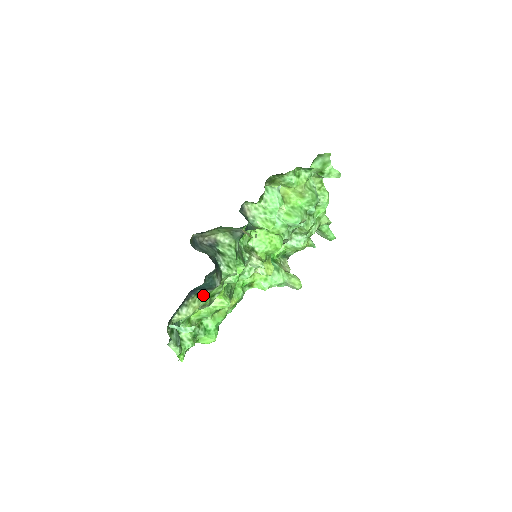
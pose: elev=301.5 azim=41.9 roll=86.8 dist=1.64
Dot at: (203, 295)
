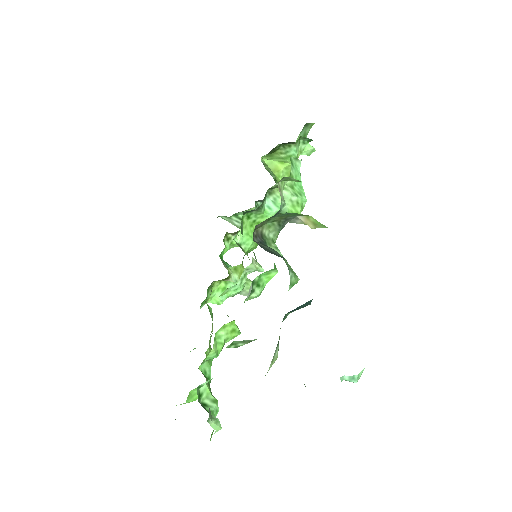
Dot at: occluded
